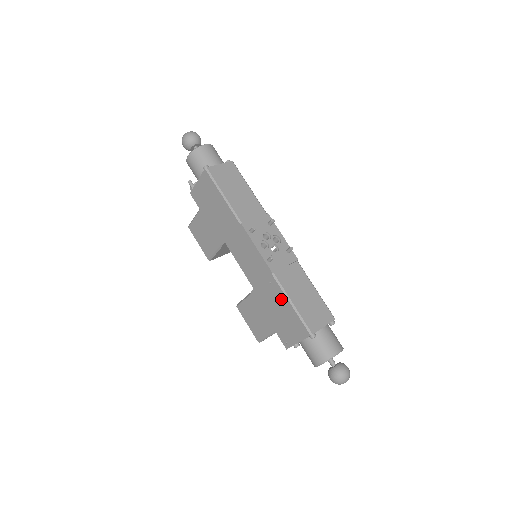
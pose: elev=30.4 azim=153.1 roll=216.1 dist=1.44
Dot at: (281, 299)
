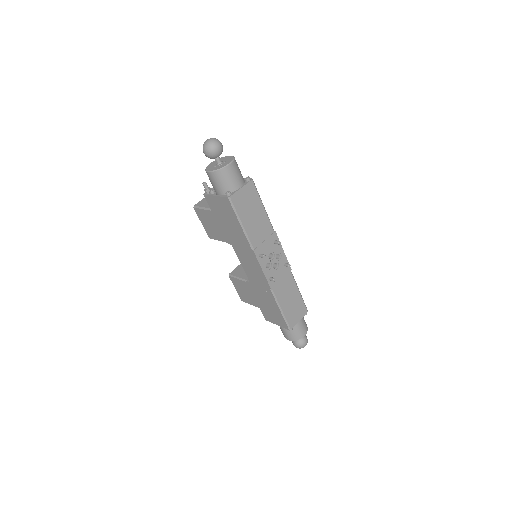
Dot at: (273, 303)
